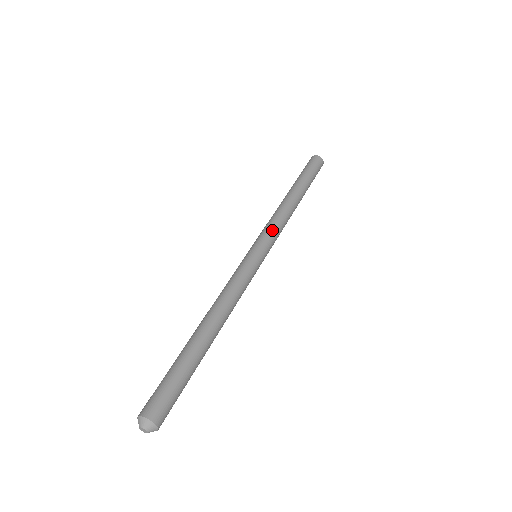
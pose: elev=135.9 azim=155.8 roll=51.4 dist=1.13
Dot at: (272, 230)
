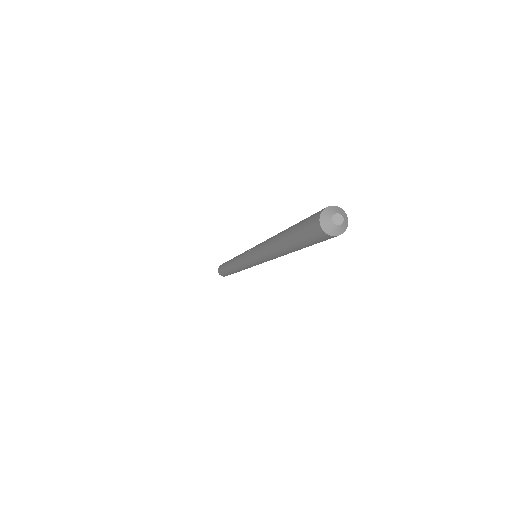
Dot at: occluded
